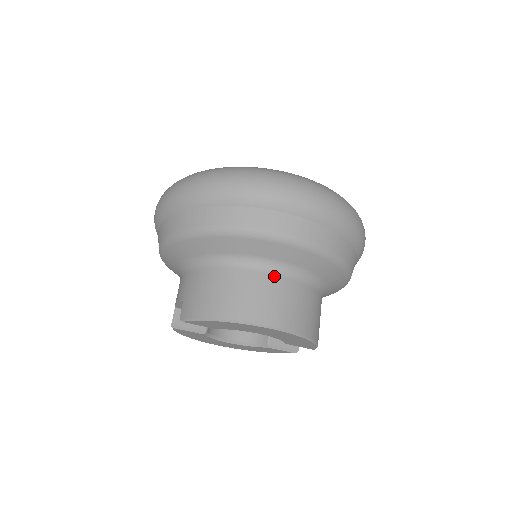
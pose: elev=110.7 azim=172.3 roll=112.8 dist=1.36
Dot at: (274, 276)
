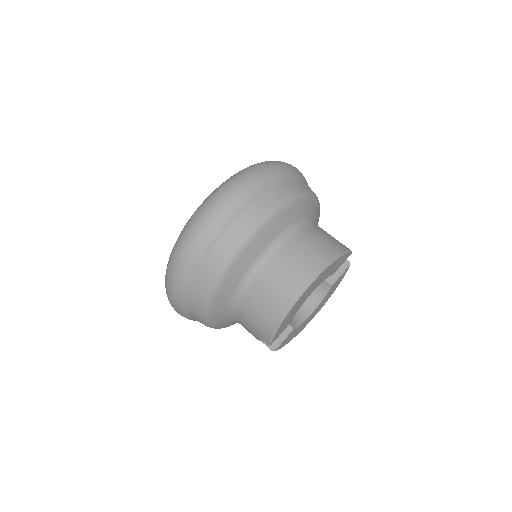
Dot at: (272, 260)
